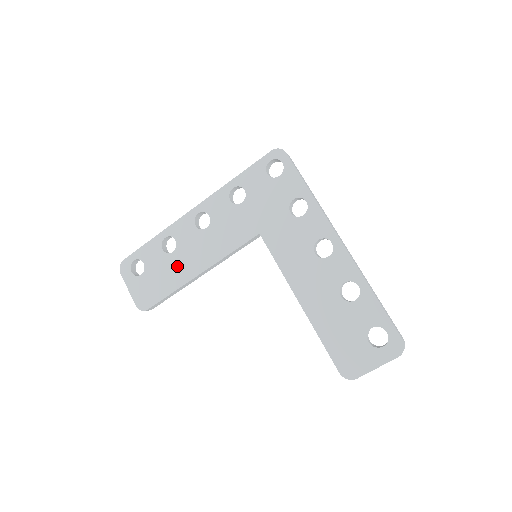
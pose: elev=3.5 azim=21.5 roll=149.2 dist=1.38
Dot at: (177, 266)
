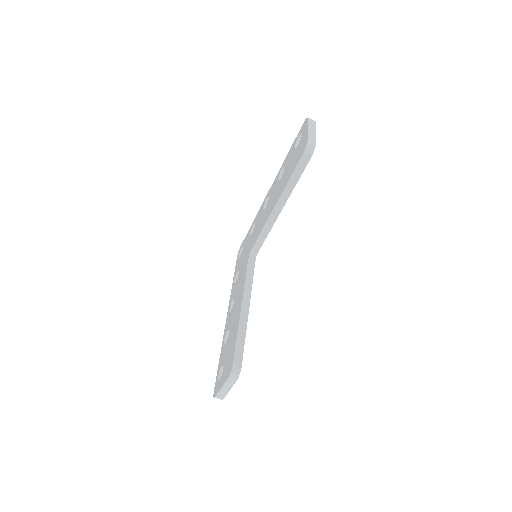
Dot at: (233, 328)
